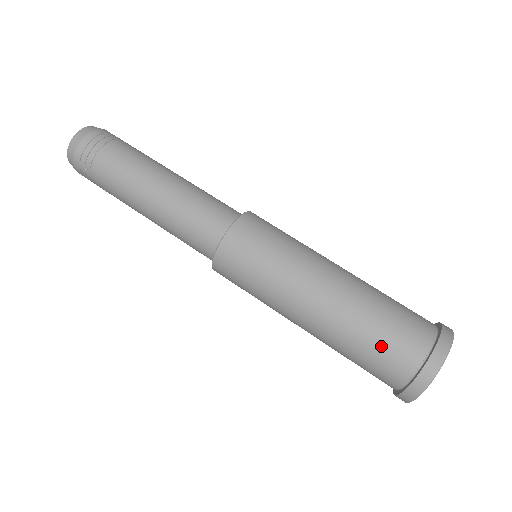
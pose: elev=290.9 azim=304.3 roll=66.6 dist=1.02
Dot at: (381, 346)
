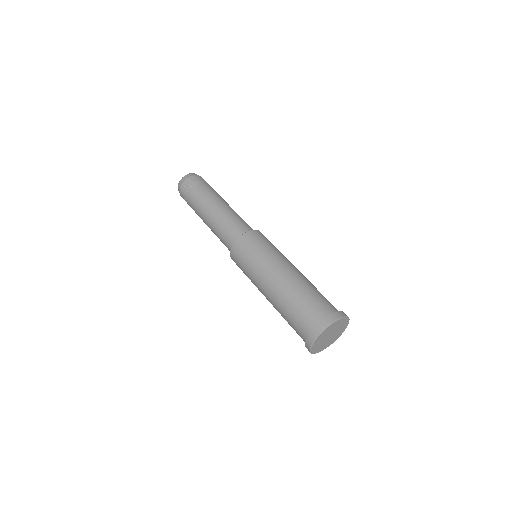
Dot at: (320, 297)
